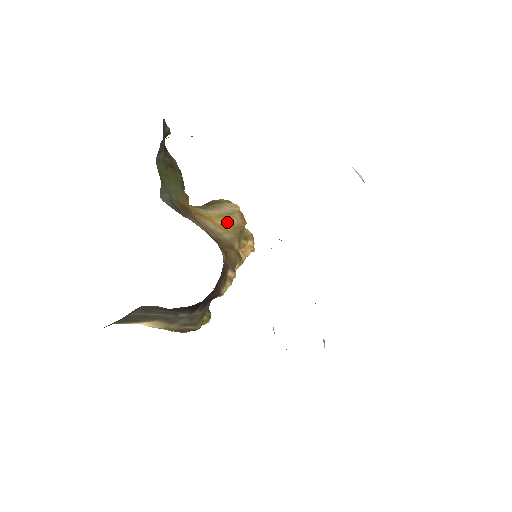
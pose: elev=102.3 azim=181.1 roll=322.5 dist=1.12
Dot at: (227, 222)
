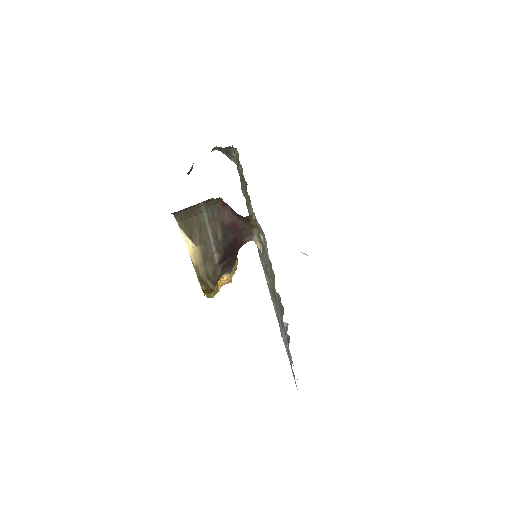
Dot at: occluded
